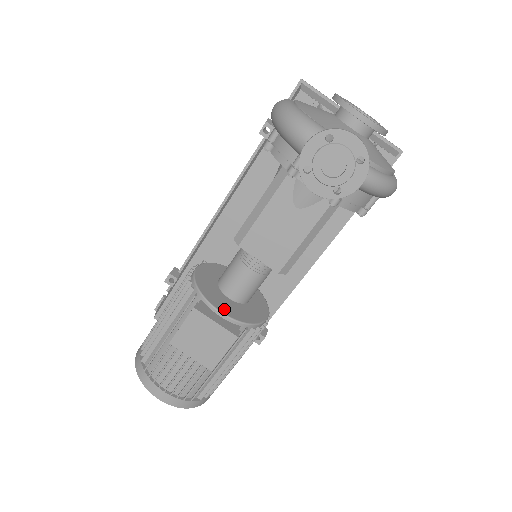
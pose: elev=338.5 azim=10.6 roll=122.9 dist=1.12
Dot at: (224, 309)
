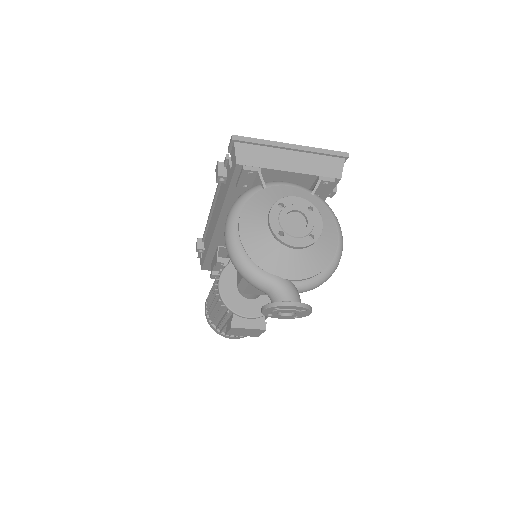
Dot at: (250, 313)
